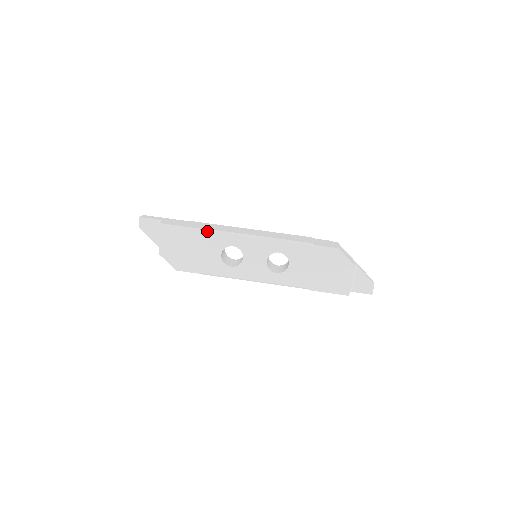
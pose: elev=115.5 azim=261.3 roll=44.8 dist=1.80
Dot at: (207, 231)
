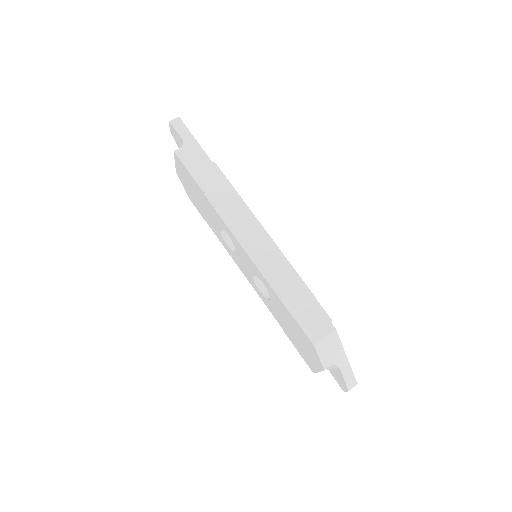
Dot at: (209, 200)
